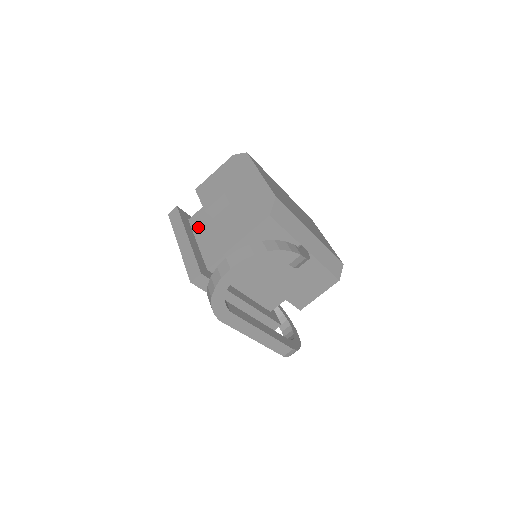
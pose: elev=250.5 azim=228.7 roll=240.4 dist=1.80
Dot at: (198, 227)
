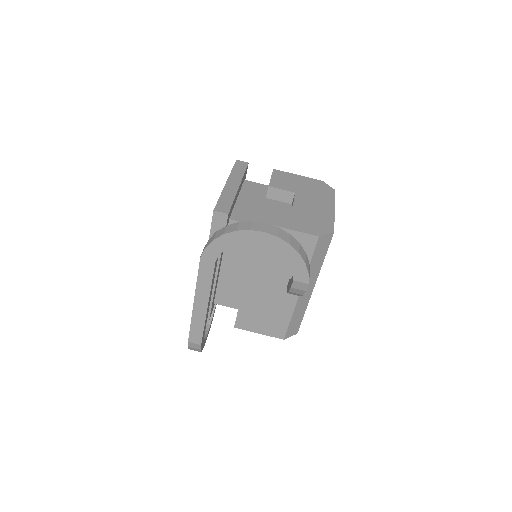
Dot at: (248, 190)
